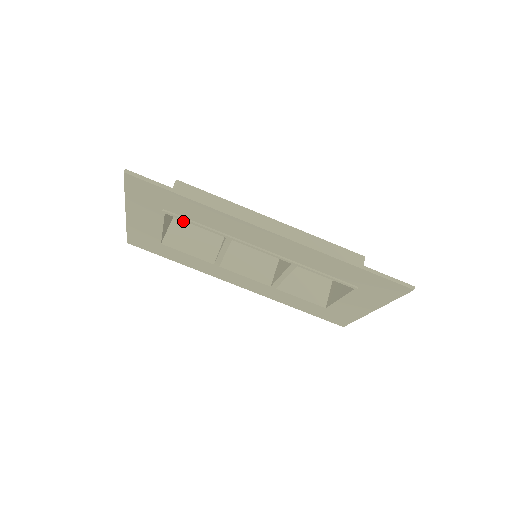
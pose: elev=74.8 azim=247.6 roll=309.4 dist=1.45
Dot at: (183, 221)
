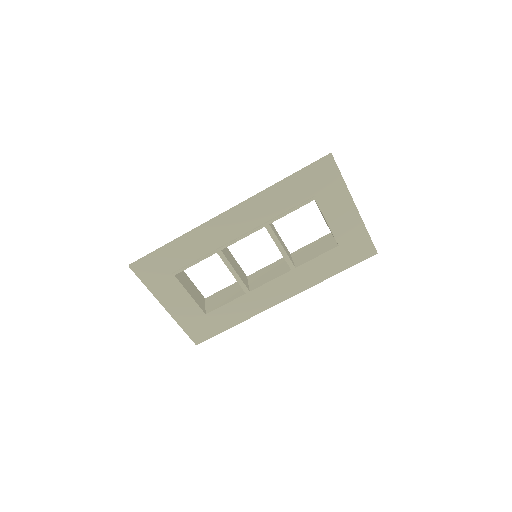
Dot at: (212, 295)
